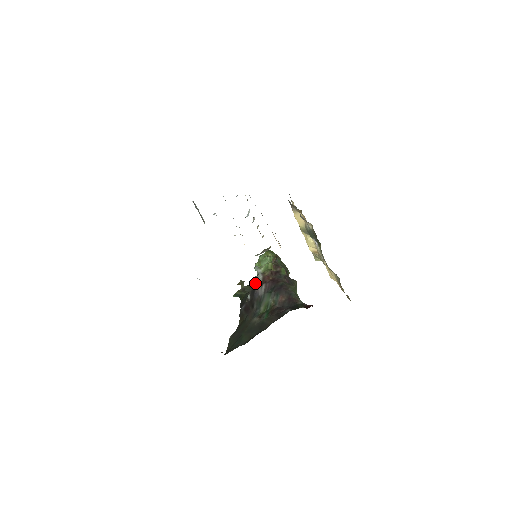
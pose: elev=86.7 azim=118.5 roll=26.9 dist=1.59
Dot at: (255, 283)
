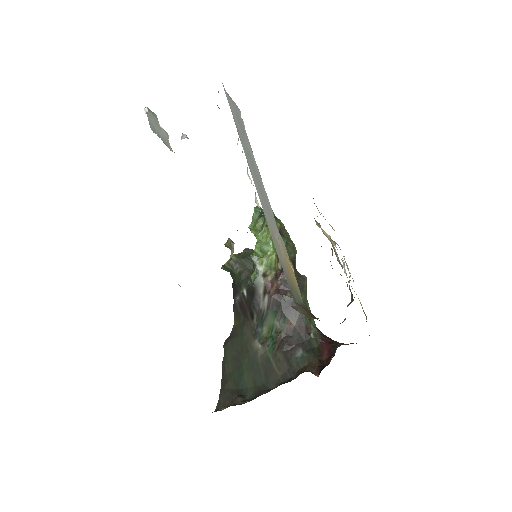
Dot at: (254, 287)
